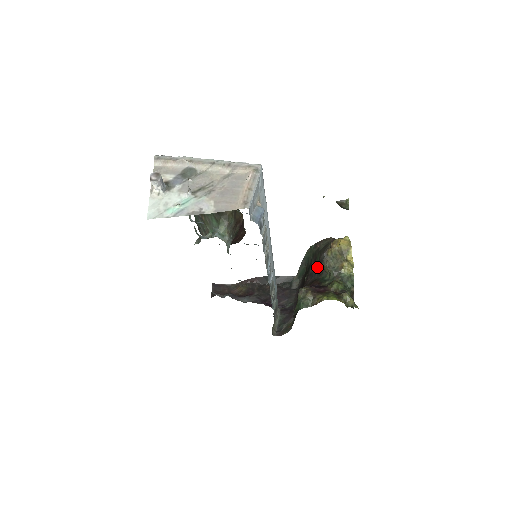
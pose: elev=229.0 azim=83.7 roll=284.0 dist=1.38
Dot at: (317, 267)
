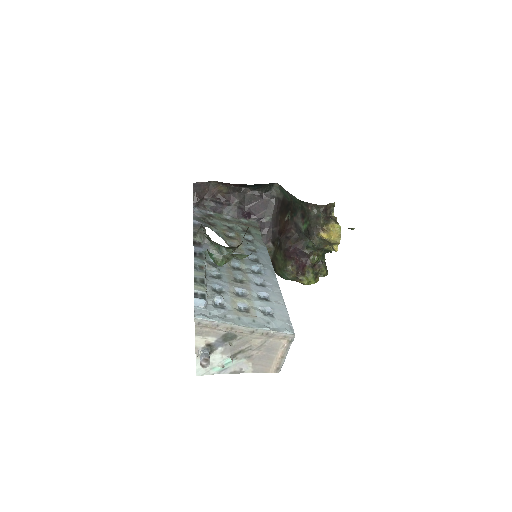
Dot at: (304, 228)
